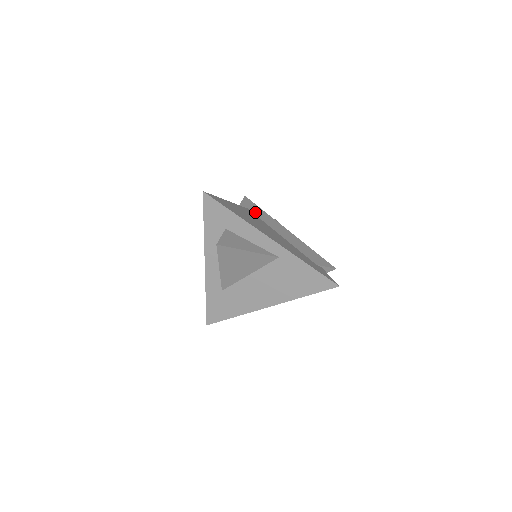
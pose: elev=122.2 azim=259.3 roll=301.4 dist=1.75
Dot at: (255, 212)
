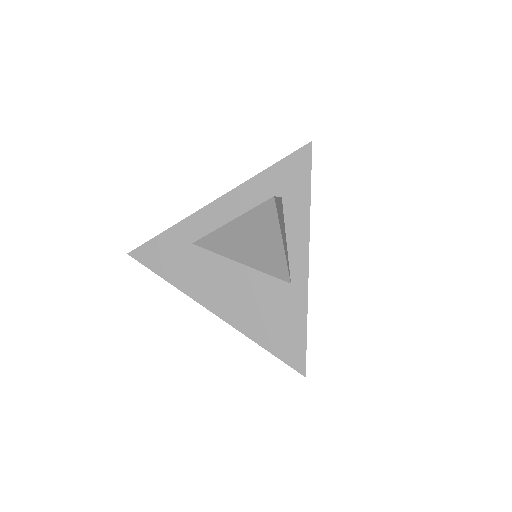
Dot at: occluded
